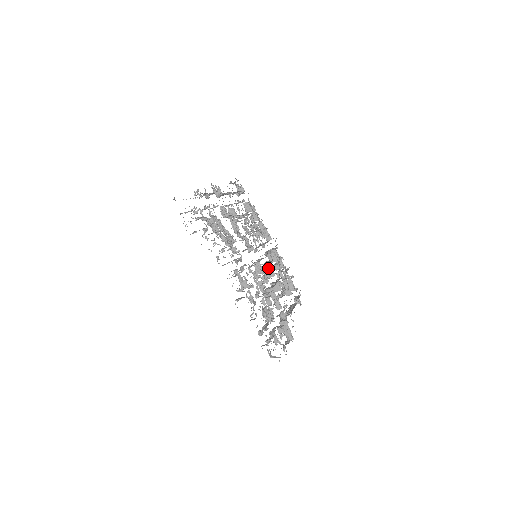
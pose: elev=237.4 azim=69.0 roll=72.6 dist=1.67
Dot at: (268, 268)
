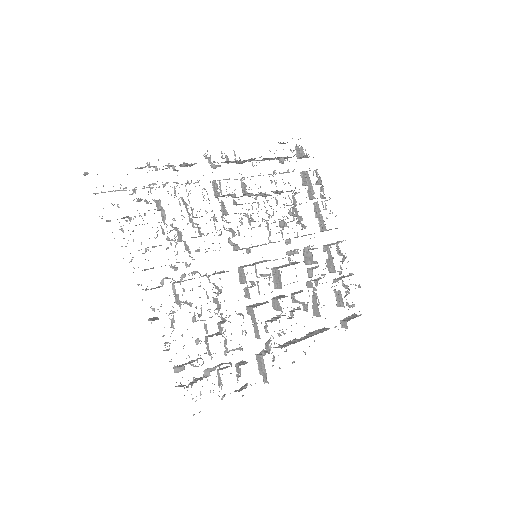
Dot at: (276, 275)
